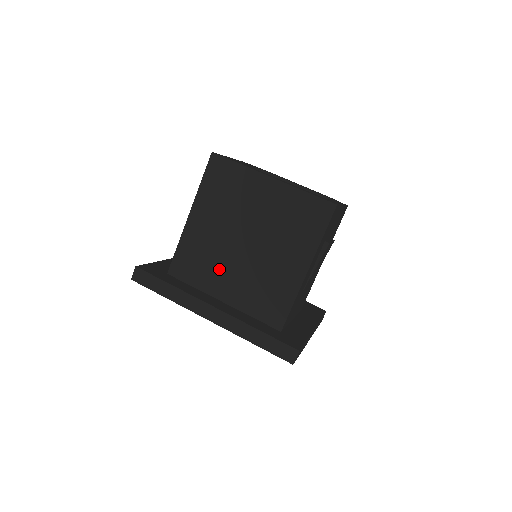
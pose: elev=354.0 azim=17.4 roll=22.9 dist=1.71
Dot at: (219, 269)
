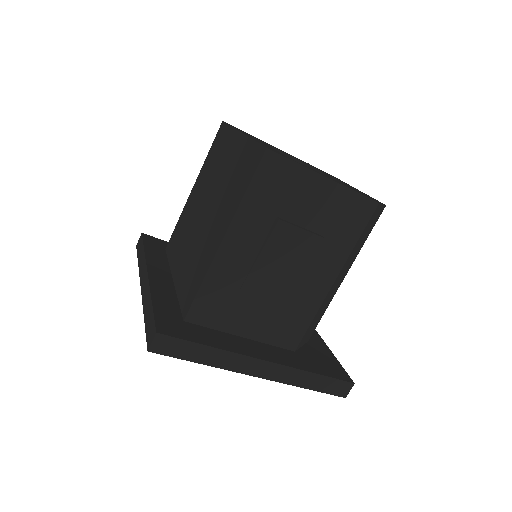
Dot at: (184, 242)
